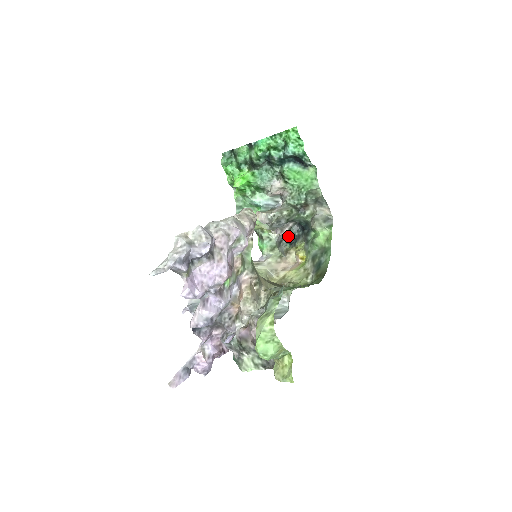
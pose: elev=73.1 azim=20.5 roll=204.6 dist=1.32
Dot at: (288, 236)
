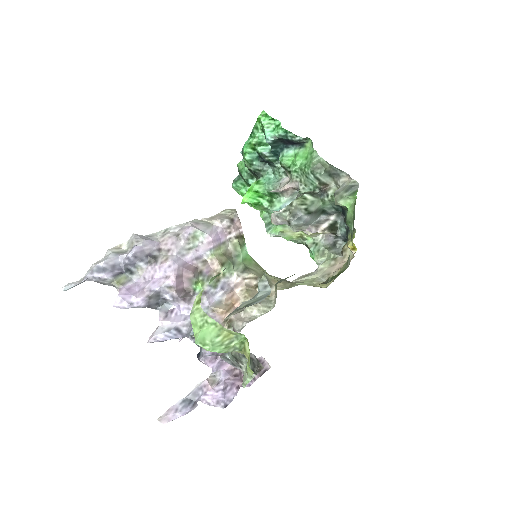
Dot at: (340, 233)
